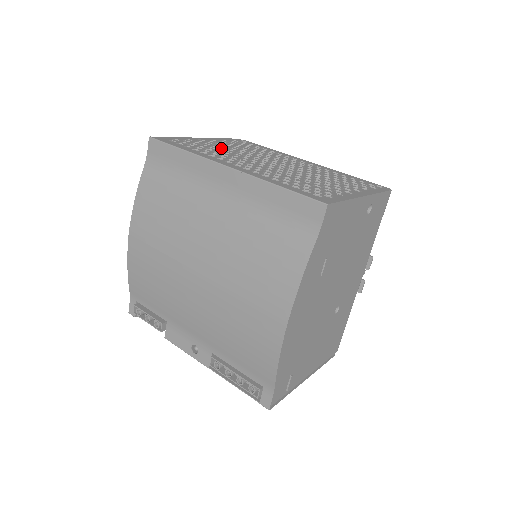
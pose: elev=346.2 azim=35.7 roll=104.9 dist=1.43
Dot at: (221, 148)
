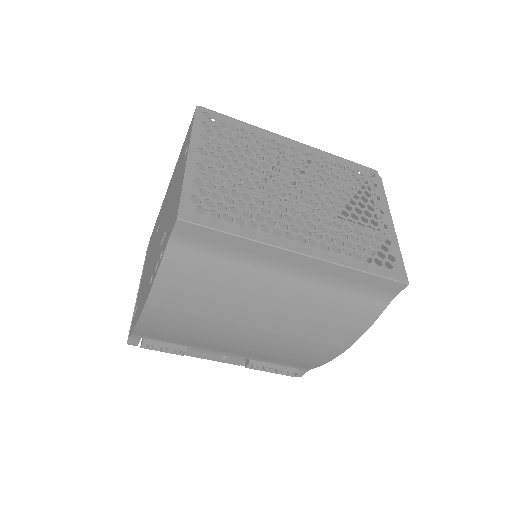
Dot at: (237, 183)
